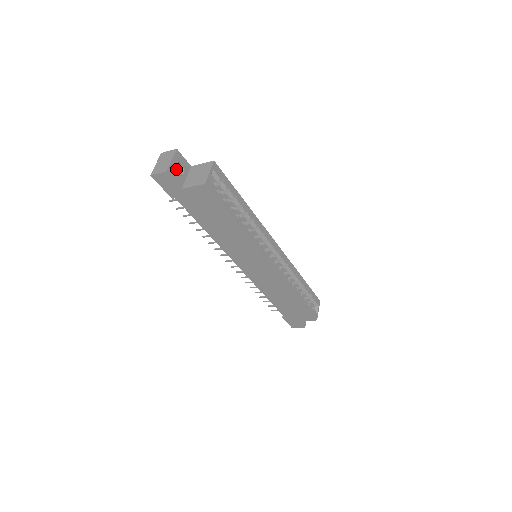
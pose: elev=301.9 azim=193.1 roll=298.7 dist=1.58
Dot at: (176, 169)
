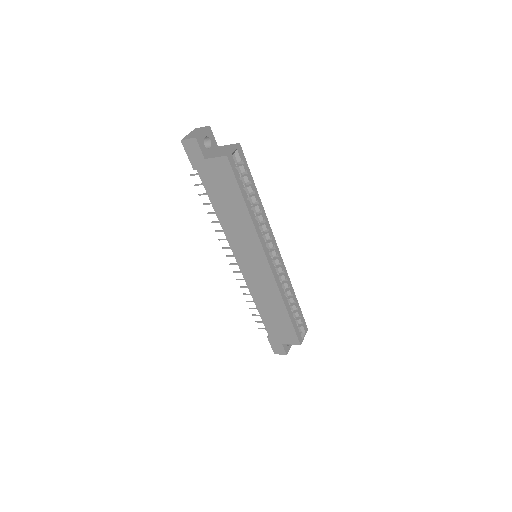
Dot at: (204, 144)
